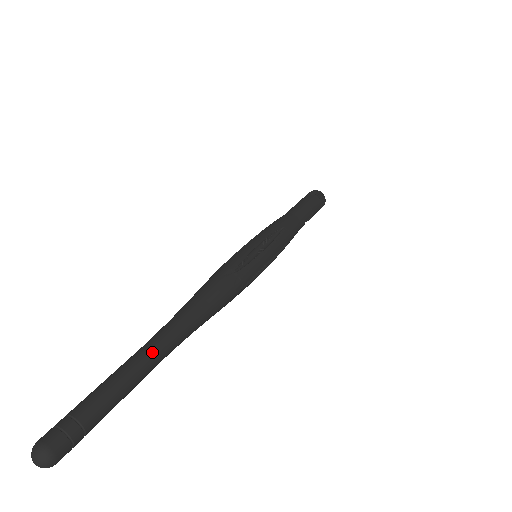
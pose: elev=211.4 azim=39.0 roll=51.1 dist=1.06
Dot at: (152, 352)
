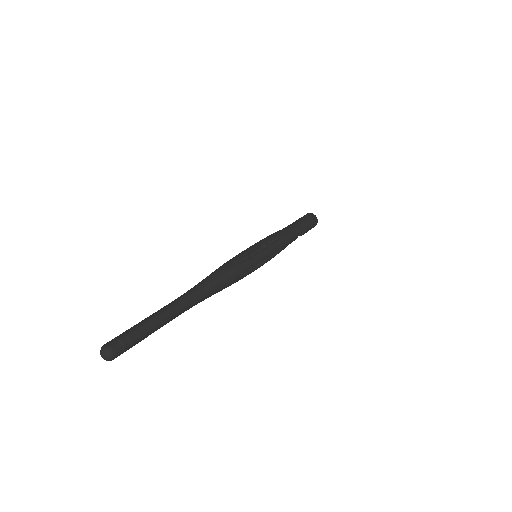
Dot at: (176, 306)
